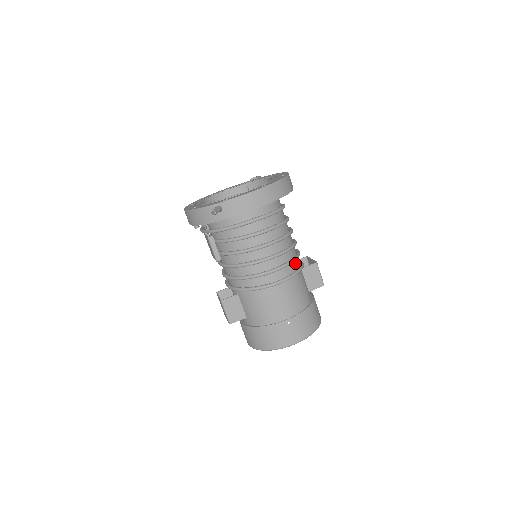
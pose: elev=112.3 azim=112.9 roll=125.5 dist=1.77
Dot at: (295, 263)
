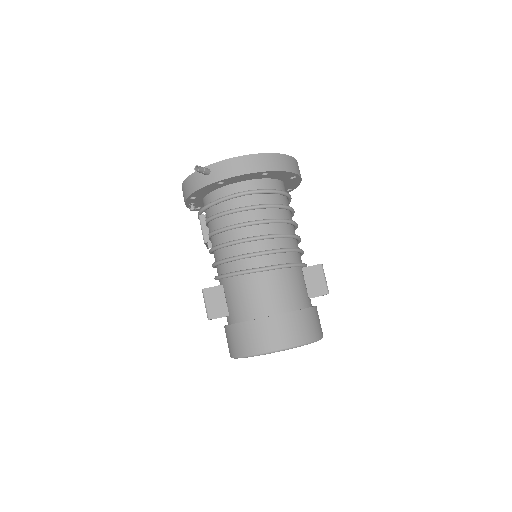
Dot at: (293, 256)
